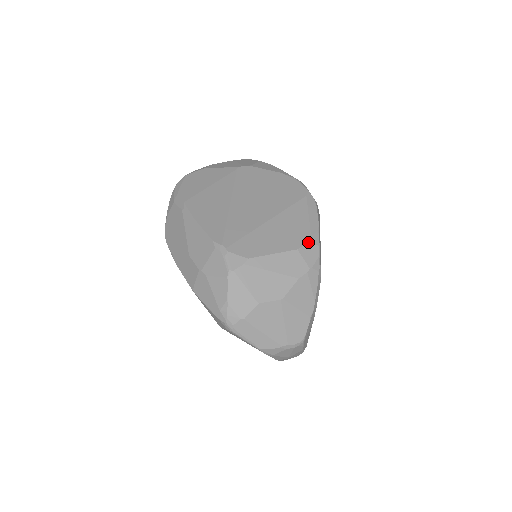
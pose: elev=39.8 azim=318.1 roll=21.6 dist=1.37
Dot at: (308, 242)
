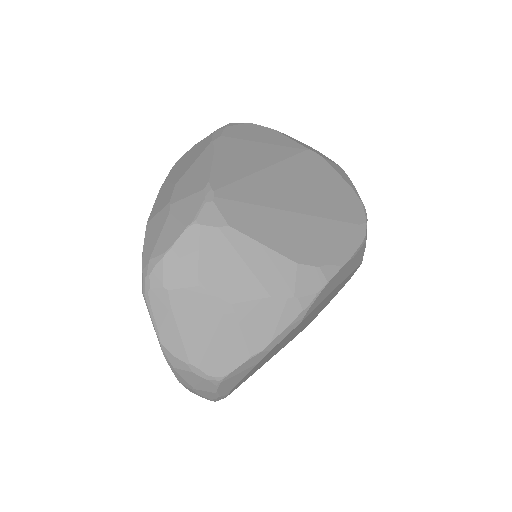
Dot at: (317, 267)
